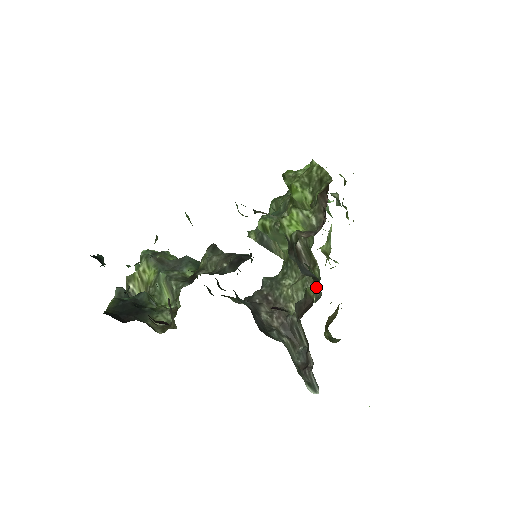
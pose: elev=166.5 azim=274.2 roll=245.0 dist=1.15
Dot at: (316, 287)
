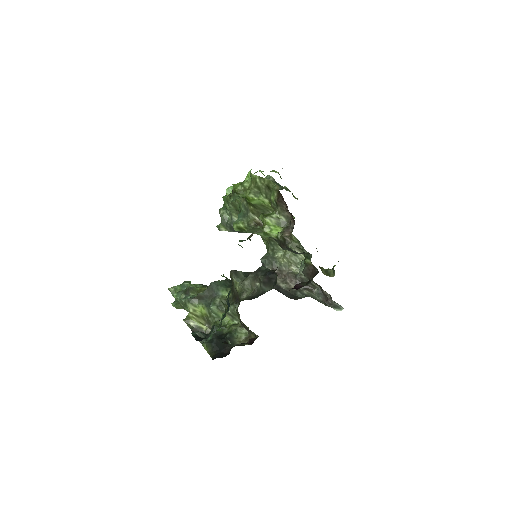
Dot at: occluded
